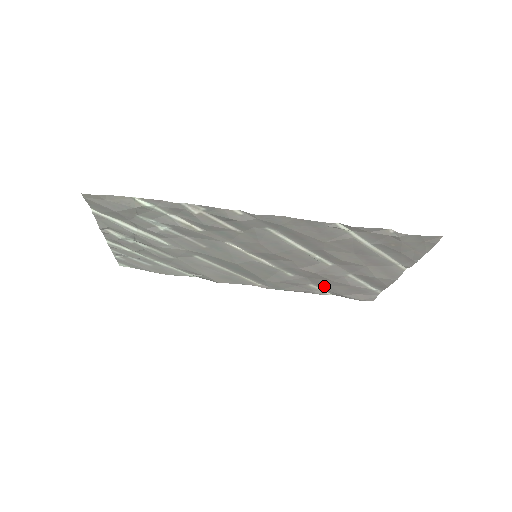
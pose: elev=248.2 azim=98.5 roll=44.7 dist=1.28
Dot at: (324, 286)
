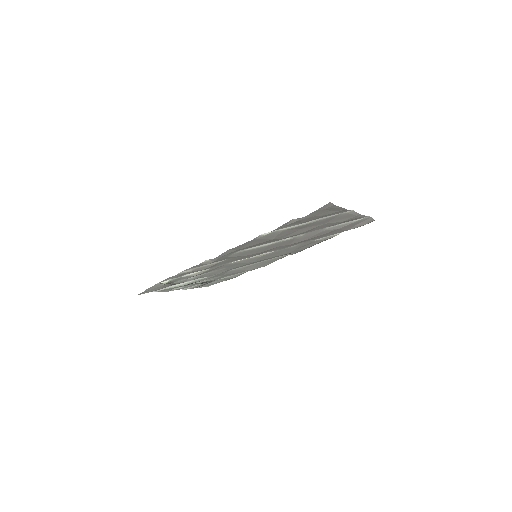
Dot at: (326, 236)
